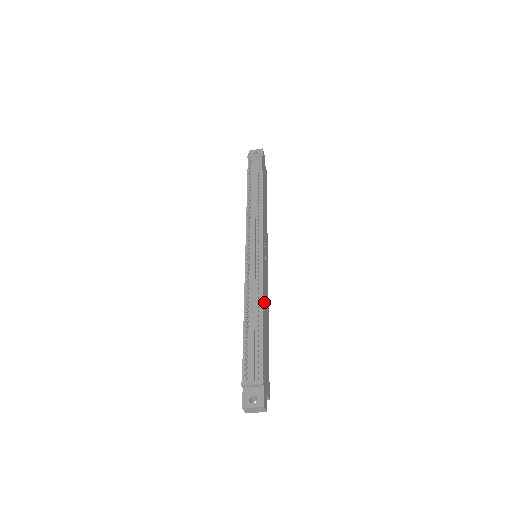
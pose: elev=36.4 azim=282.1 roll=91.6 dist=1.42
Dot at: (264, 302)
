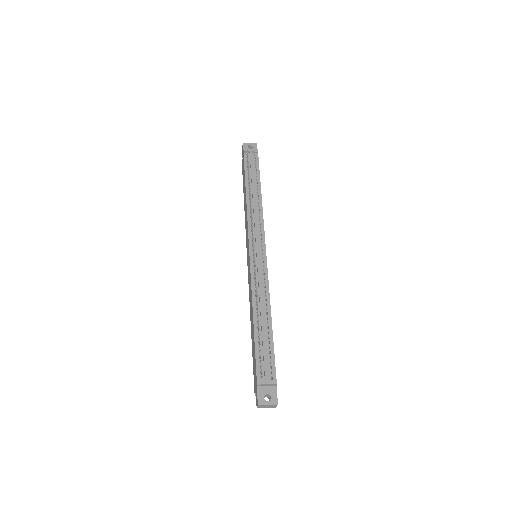
Dot at: occluded
